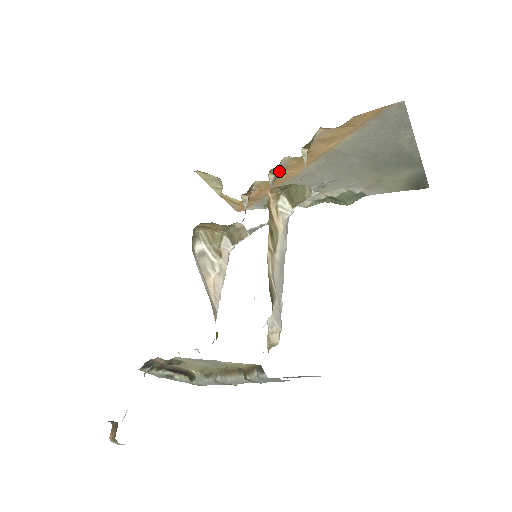
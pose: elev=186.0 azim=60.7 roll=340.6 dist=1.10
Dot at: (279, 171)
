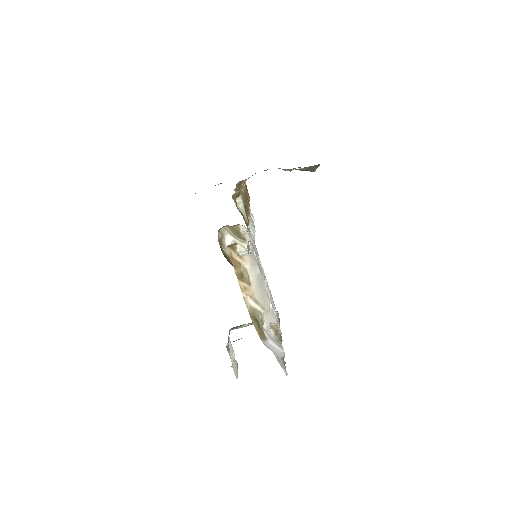
Dot at: (243, 184)
